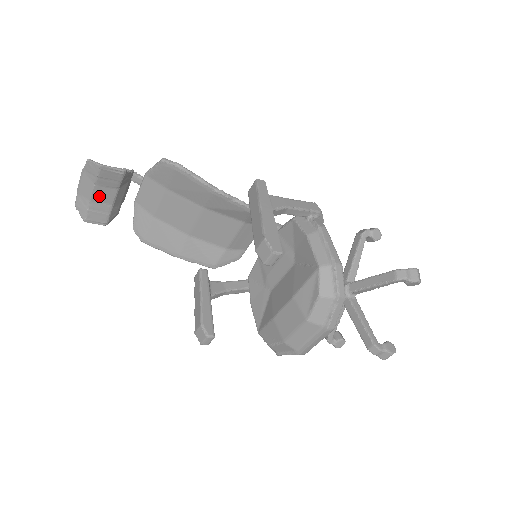
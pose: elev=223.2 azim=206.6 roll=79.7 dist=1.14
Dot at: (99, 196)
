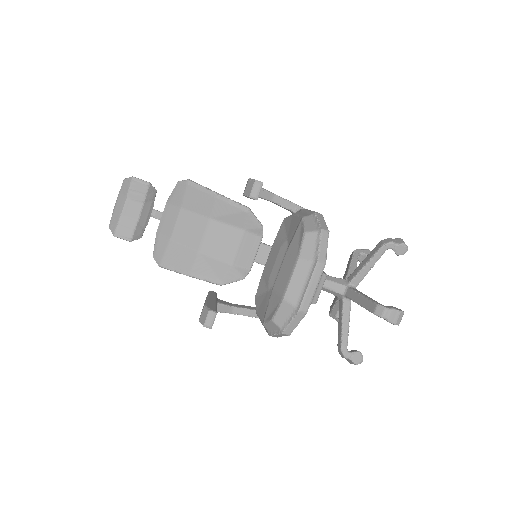
Dot at: (128, 211)
